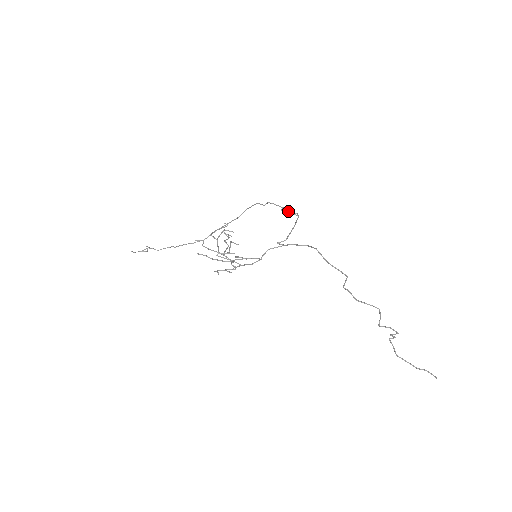
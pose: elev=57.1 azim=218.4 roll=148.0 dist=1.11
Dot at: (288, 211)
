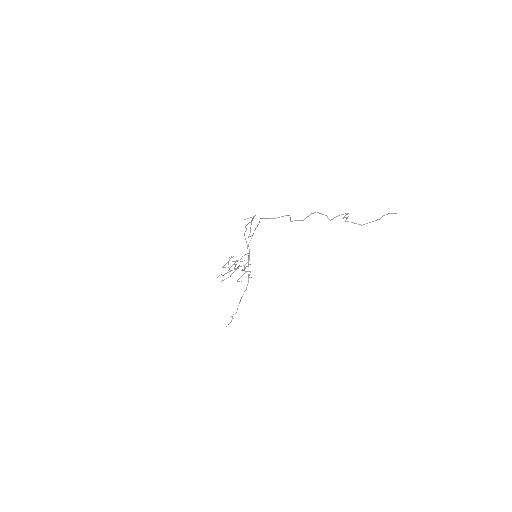
Dot at: occluded
